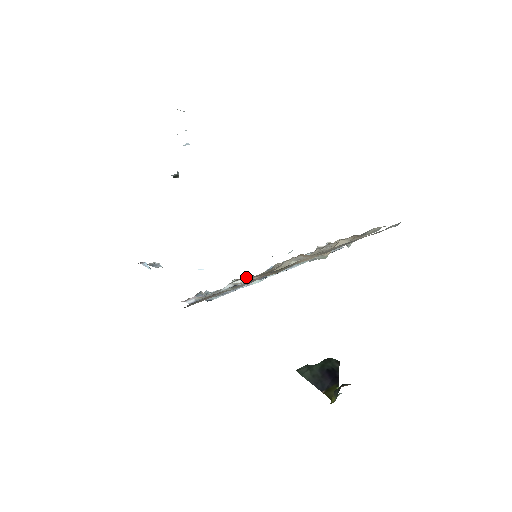
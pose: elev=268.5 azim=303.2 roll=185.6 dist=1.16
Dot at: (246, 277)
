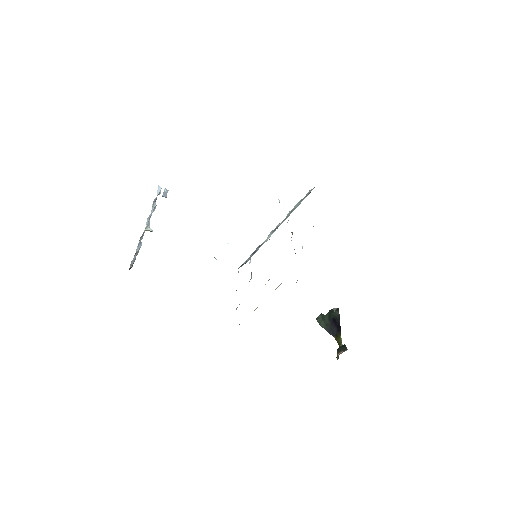
Dot at: occluded
